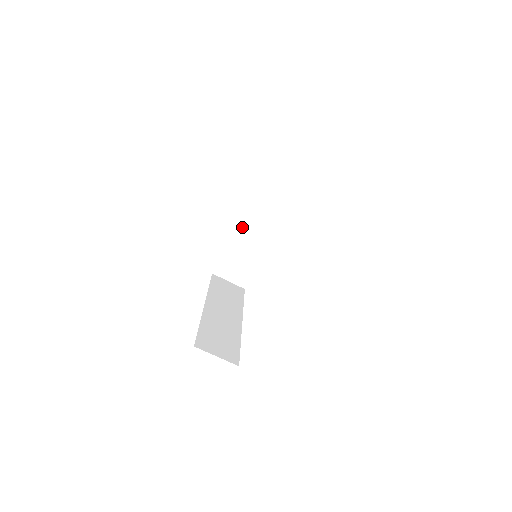
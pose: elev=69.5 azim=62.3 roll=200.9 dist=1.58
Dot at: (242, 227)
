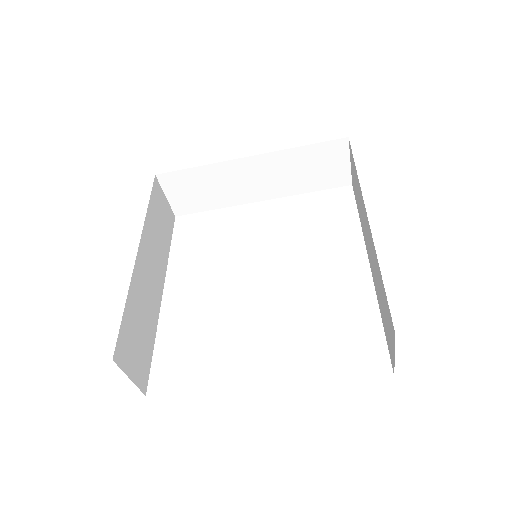
Dot at: (245, 163)
